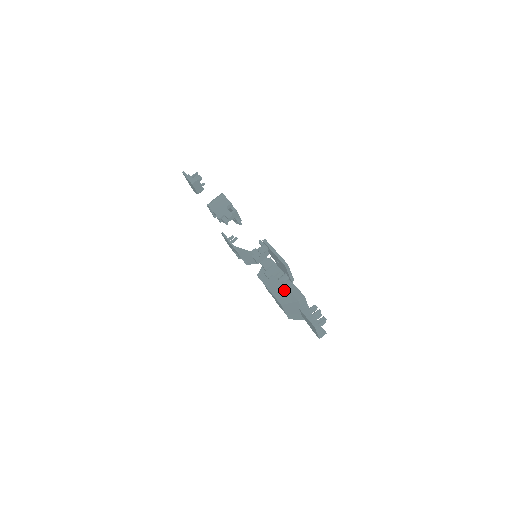
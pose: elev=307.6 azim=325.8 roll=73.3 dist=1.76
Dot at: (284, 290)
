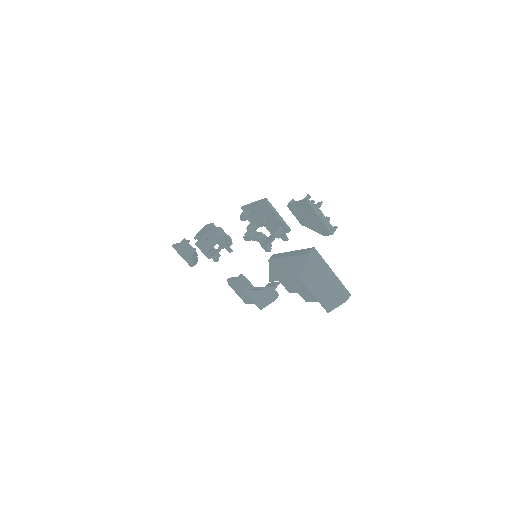
Dot at: (294, 261)
